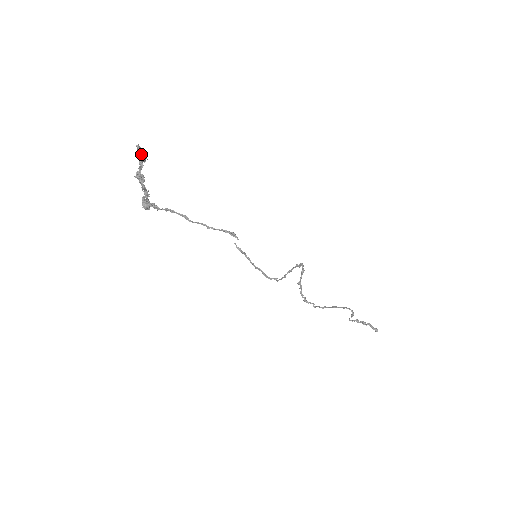
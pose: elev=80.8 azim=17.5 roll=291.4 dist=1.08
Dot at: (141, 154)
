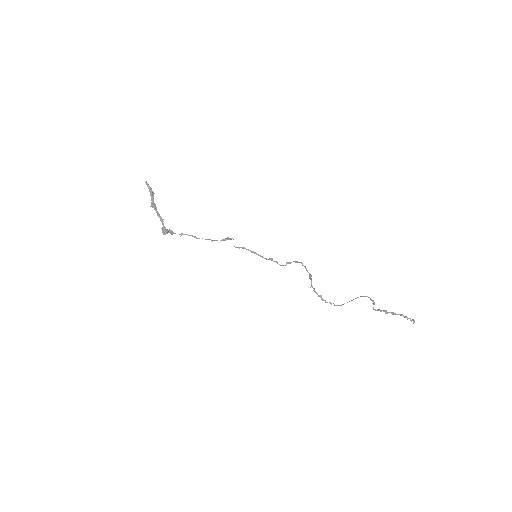
Dot at: (149, 187)
